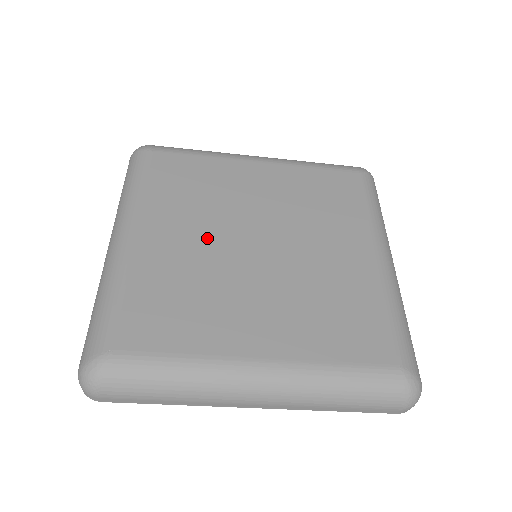
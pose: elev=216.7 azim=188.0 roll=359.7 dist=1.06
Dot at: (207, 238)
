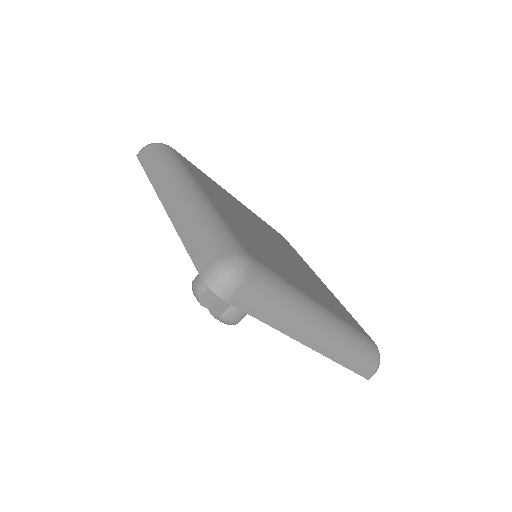
Dot at: (245, 222)
